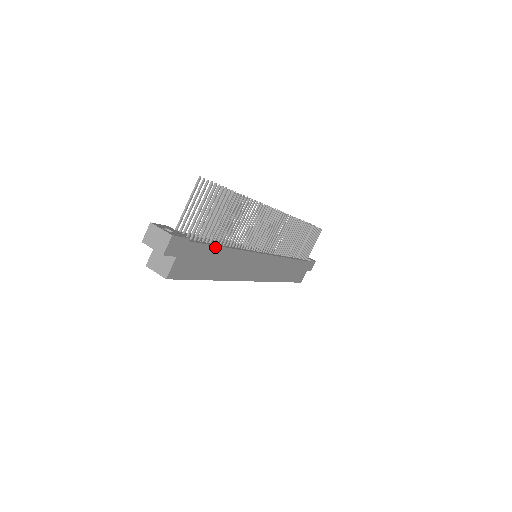
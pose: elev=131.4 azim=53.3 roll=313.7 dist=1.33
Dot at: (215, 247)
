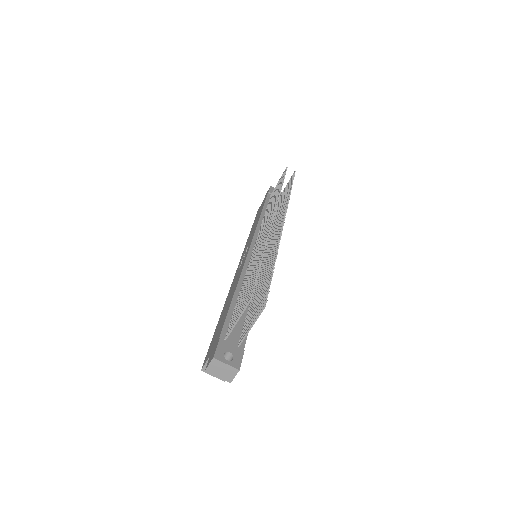
Dot at: occluded
